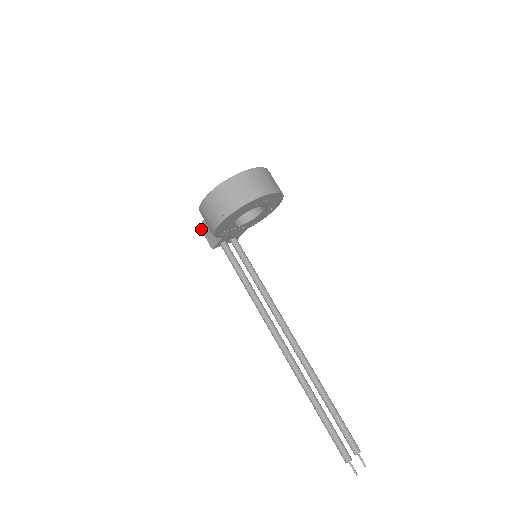
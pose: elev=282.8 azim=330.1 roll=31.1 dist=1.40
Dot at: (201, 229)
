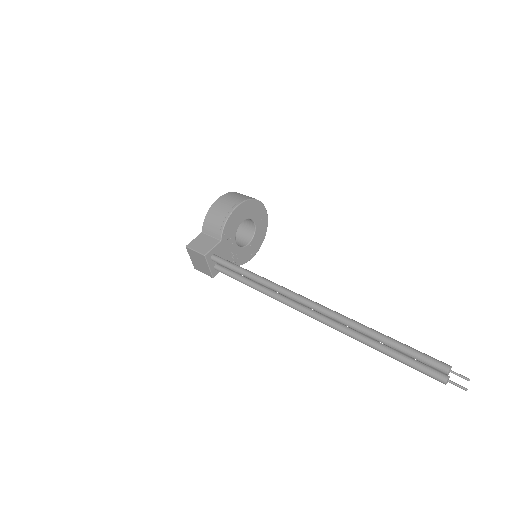
Dot at: (189, 246)
